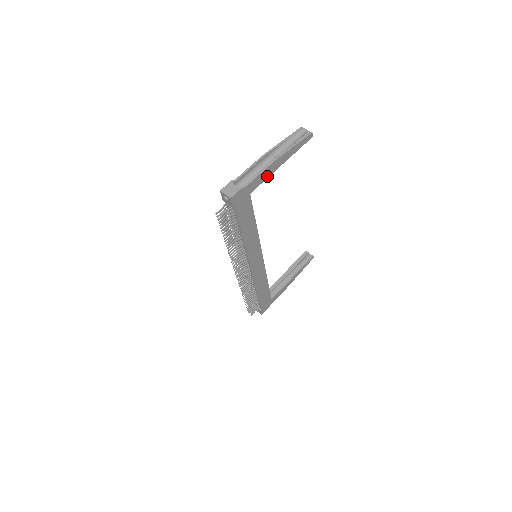
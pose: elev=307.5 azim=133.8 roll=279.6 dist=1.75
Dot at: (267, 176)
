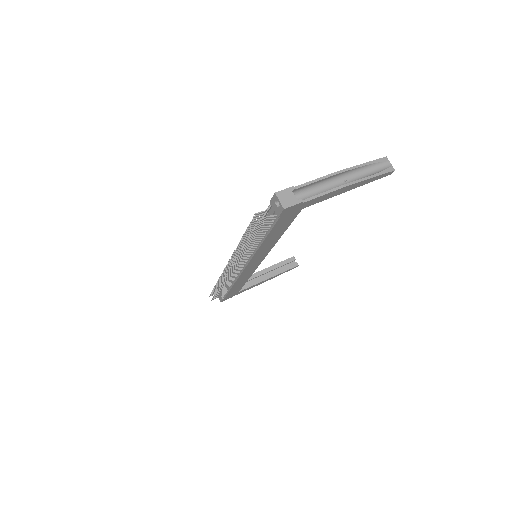
Dot at: (329, 197)
